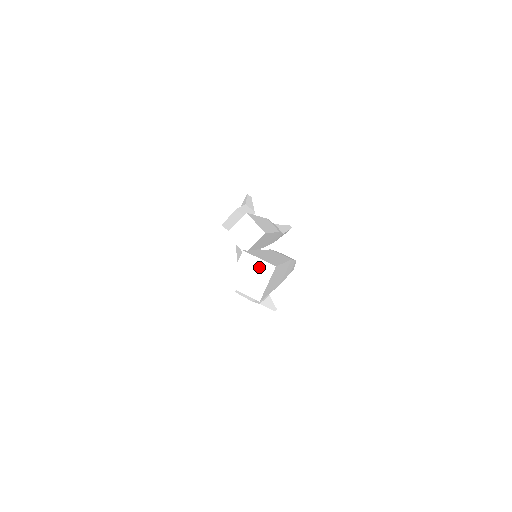
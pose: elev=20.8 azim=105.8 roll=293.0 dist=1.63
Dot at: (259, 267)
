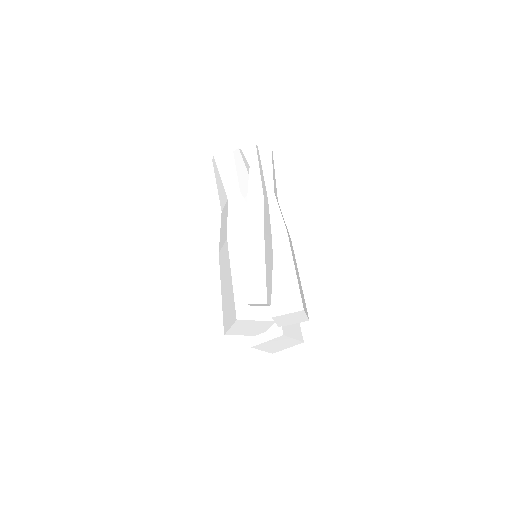
Dot at: (289, 342)
